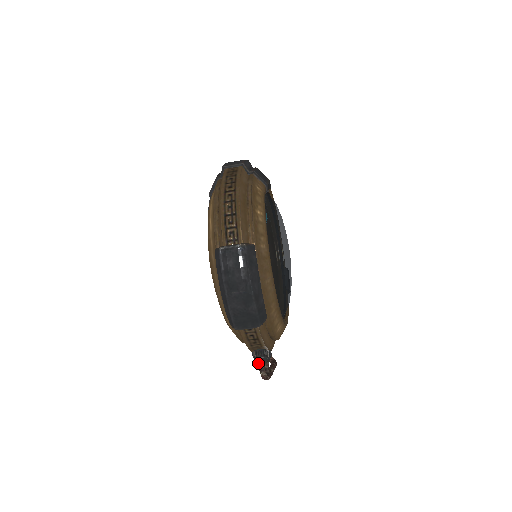
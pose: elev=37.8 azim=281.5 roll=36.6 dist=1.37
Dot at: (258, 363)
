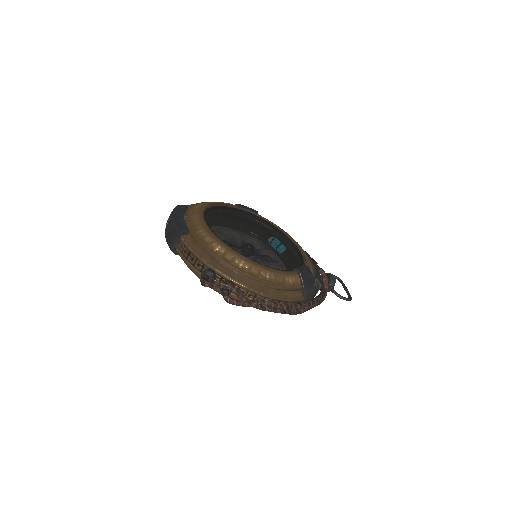
Dot at: occluded
